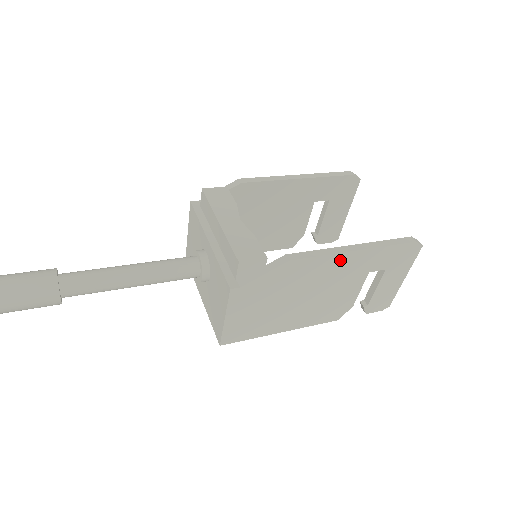
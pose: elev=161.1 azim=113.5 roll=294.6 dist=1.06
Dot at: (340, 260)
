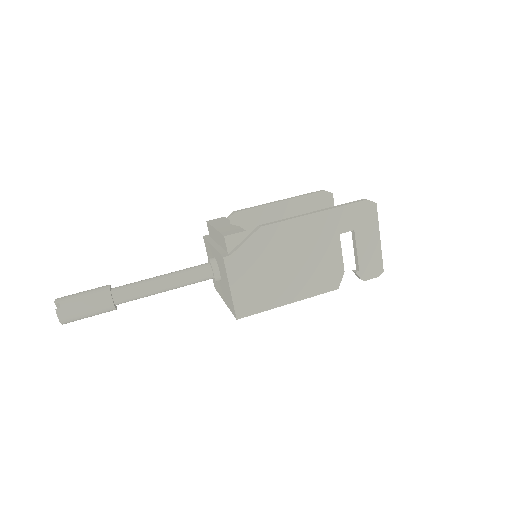
Dot at: (305, 223)
